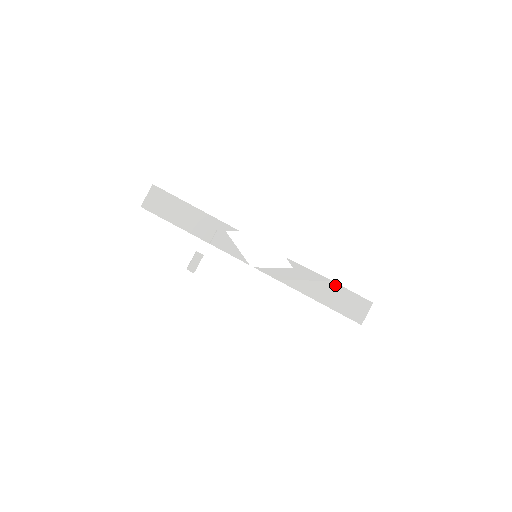
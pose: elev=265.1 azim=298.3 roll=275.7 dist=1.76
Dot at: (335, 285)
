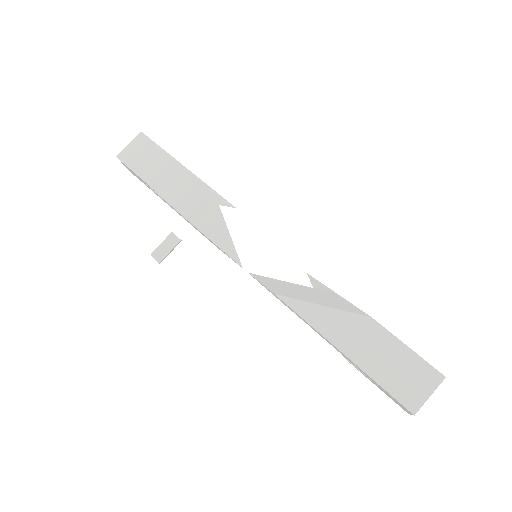
Dot at: (375, 325)
